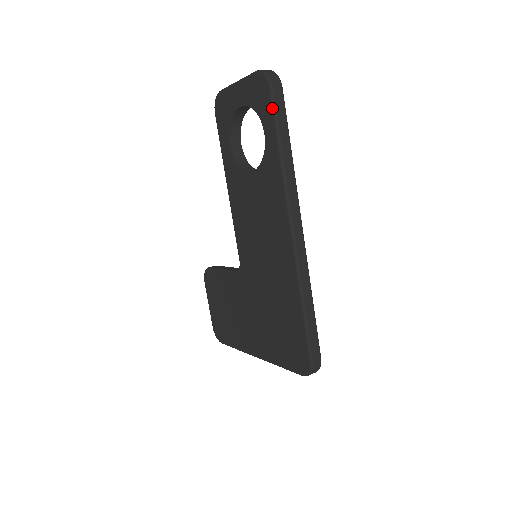
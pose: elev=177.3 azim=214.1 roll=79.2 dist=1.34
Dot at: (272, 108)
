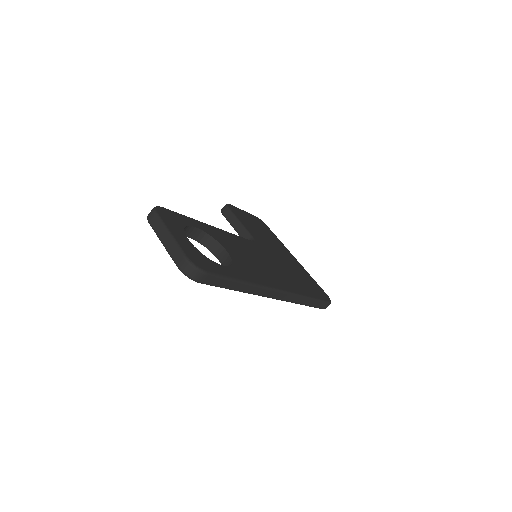
Dot at: (210, 285)
